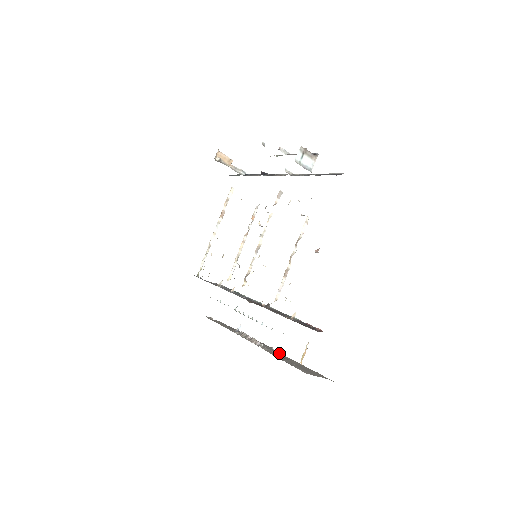
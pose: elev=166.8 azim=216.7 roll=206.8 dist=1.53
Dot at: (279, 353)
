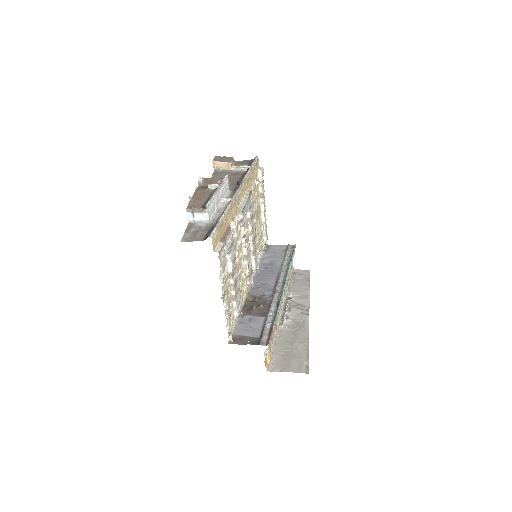
Dot at: (301, 329)
